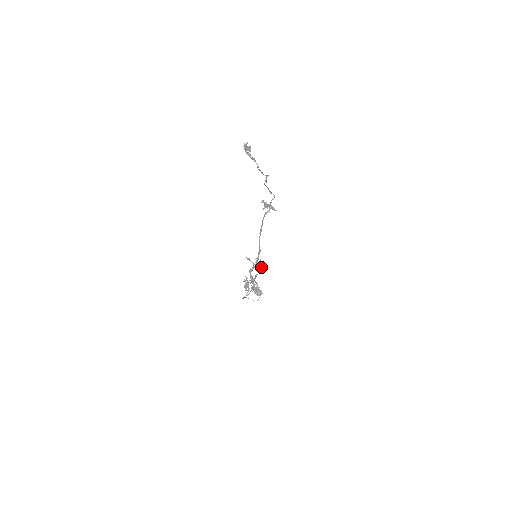
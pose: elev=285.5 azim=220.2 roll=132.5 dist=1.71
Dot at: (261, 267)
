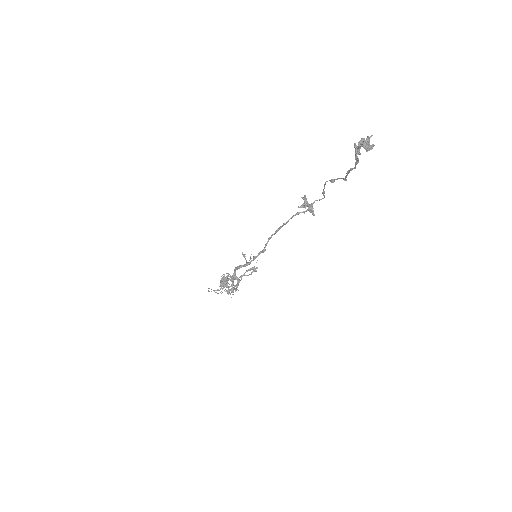
Dot at: (254, 270)
